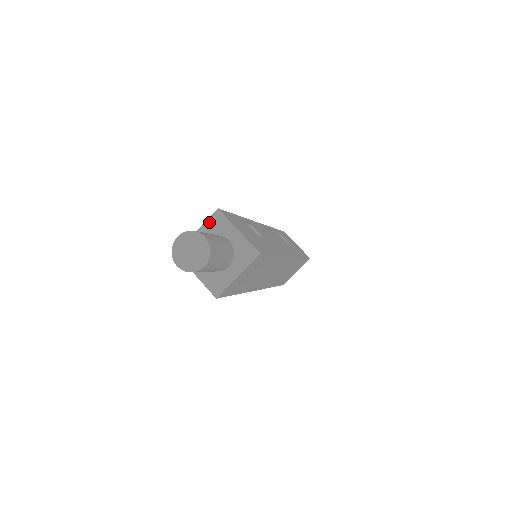
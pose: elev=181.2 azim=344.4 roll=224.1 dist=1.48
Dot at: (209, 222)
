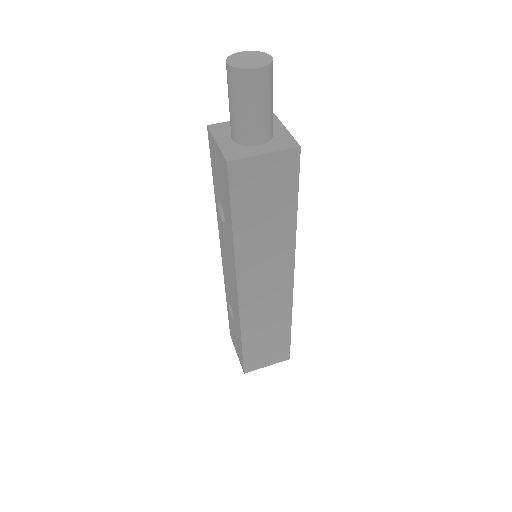
Dot at: occluded
